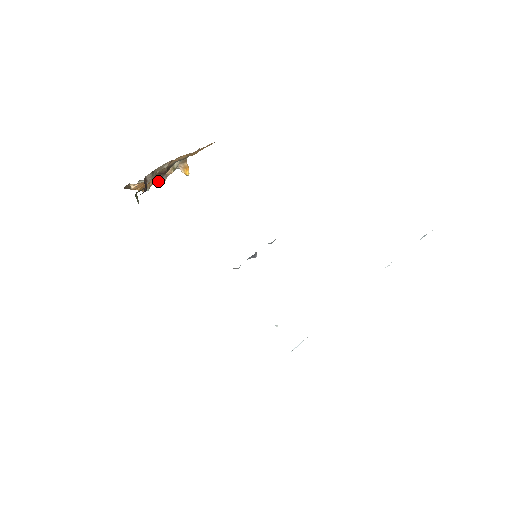
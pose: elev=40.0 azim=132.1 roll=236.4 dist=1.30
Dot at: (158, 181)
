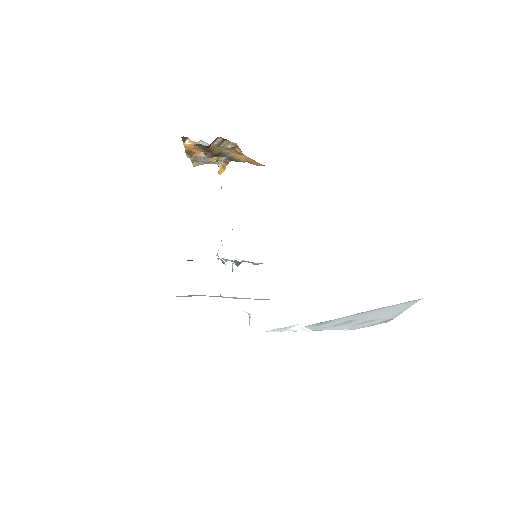
Dot at: (194, 160)
